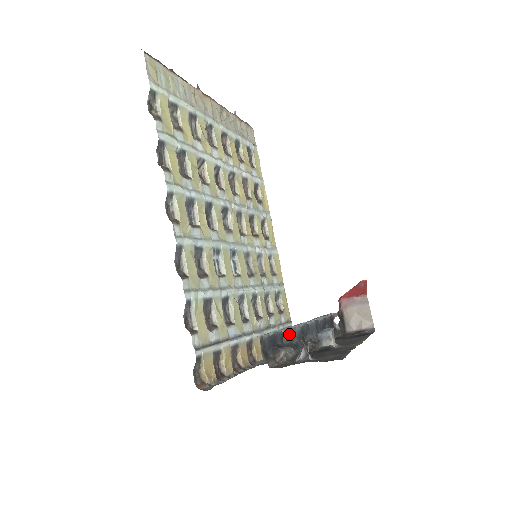
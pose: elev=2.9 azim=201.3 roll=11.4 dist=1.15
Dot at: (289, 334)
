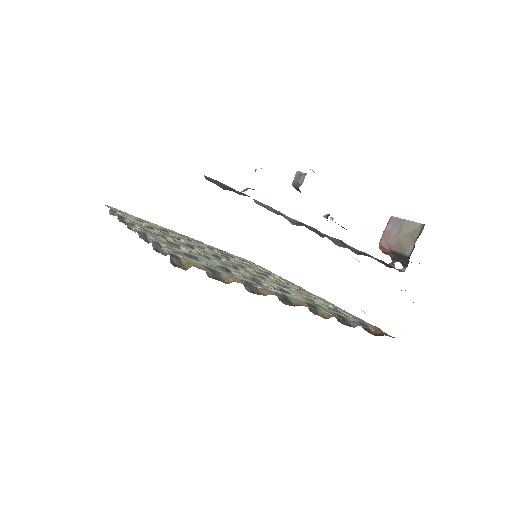
Dot at: (269, 208)
